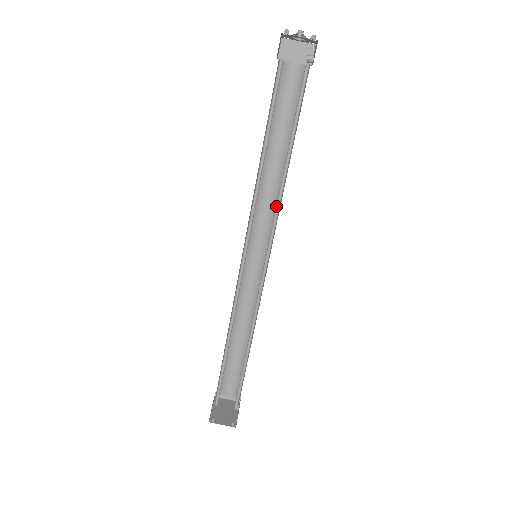
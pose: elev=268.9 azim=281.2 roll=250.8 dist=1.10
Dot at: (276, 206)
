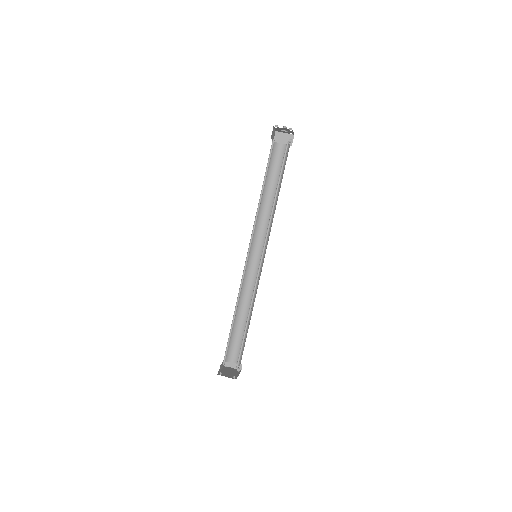
Dot at: (269, 222)
